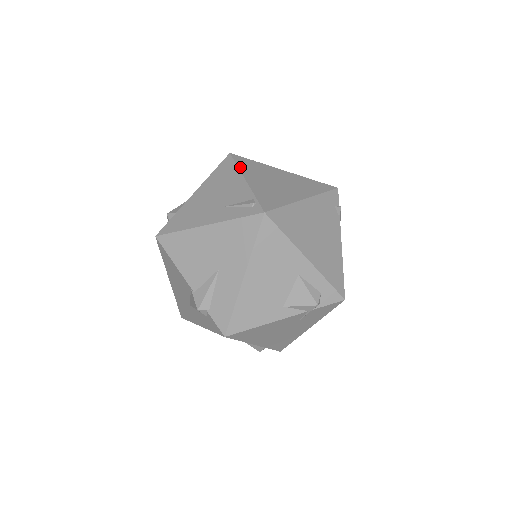
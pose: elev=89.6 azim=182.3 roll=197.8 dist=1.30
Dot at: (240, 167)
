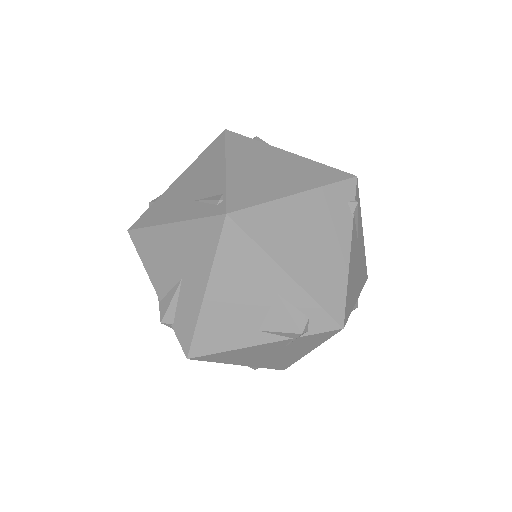
Dot at: (228, 148)
